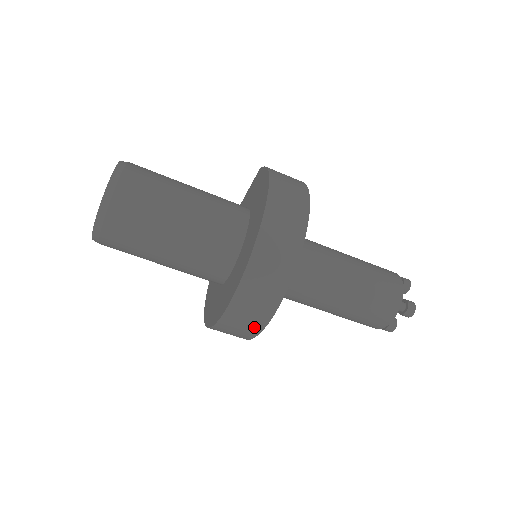
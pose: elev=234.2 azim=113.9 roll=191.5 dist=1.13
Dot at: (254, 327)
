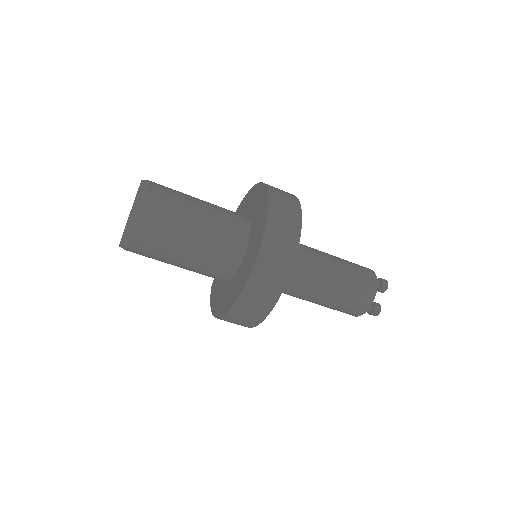
Dot at: (285, 265)
